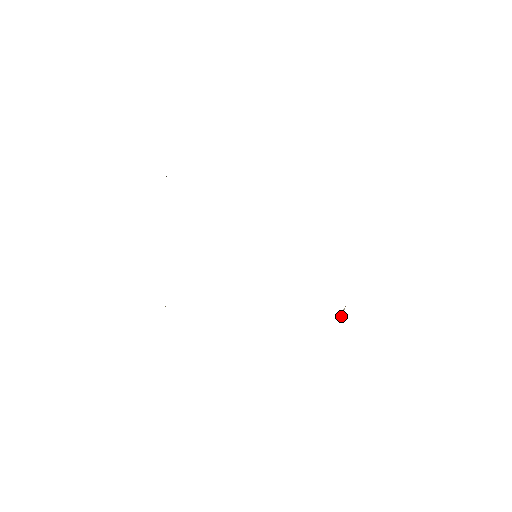
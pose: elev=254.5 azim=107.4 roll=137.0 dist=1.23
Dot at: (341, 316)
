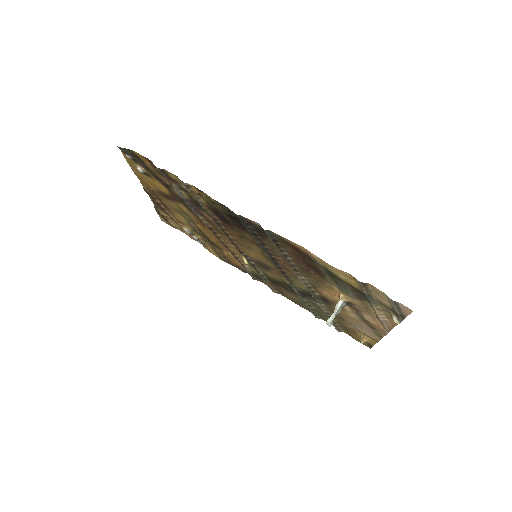
Dot at: (335, 310)
